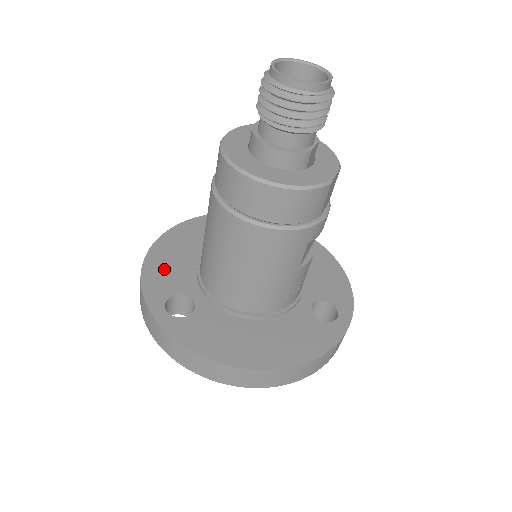
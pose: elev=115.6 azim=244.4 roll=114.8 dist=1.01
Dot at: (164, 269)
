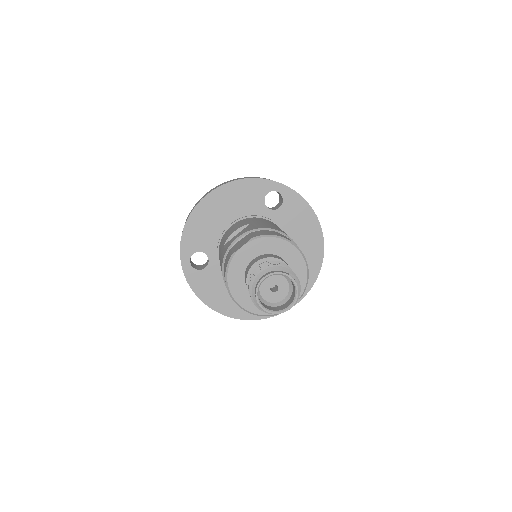
Dot at: (200, 228)
